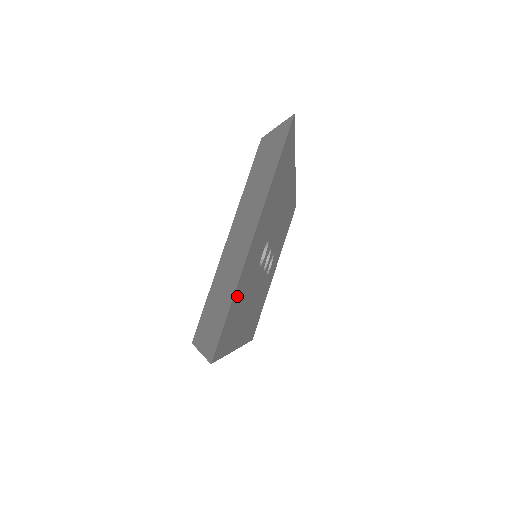
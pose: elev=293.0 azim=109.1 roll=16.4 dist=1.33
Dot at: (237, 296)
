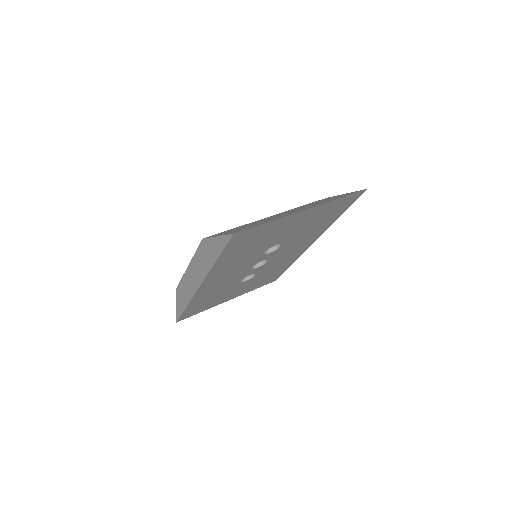
Dot at: (267, 228)
